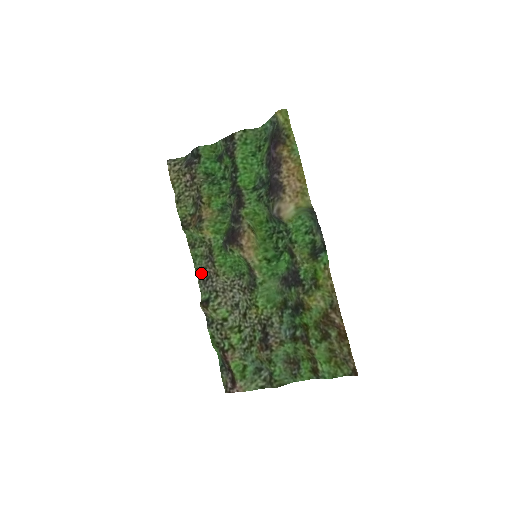
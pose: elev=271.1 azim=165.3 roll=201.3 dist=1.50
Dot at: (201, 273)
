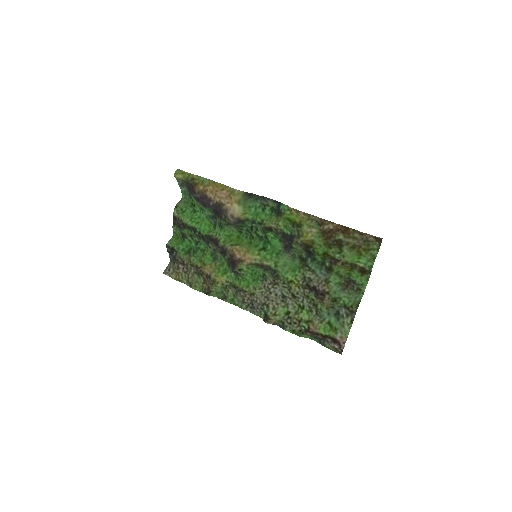
Dot at: (246, 306)
